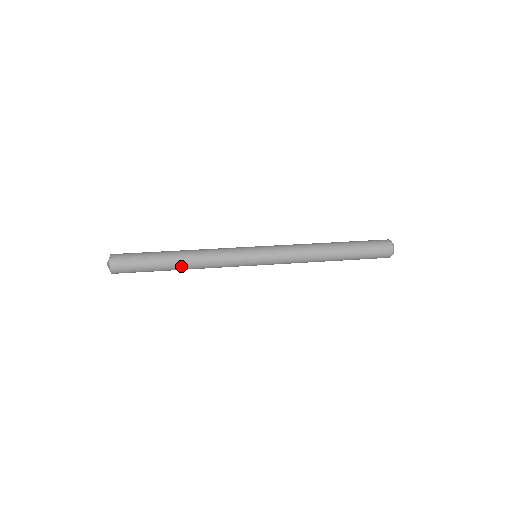
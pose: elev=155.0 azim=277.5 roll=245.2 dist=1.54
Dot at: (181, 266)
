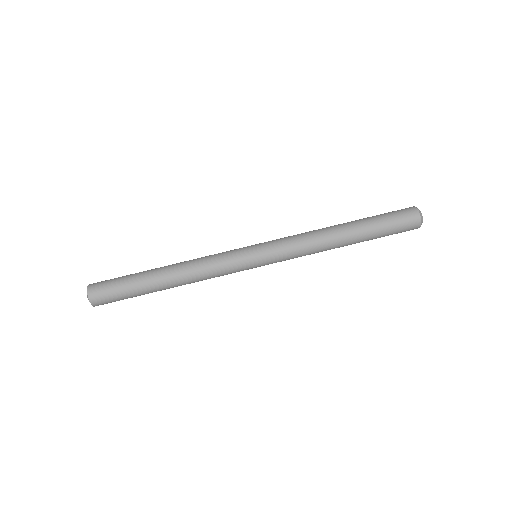
Dot at: (172, 287)
